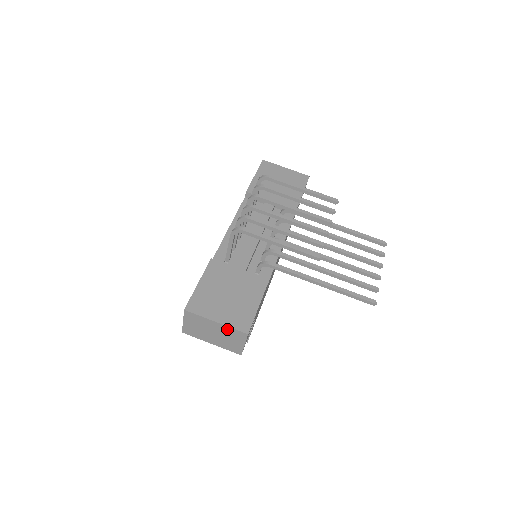
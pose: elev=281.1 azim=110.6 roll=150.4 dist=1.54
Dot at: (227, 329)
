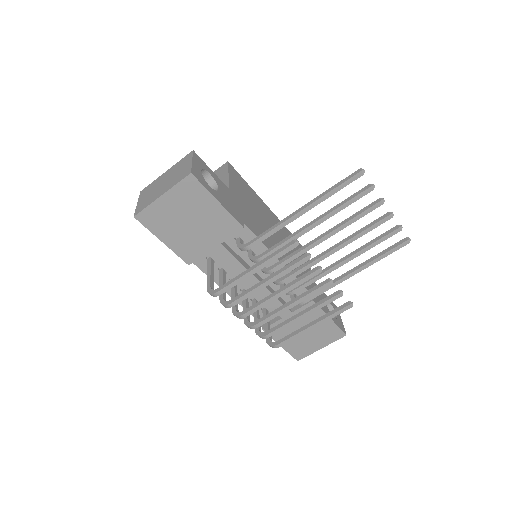
Dot at: occluded
